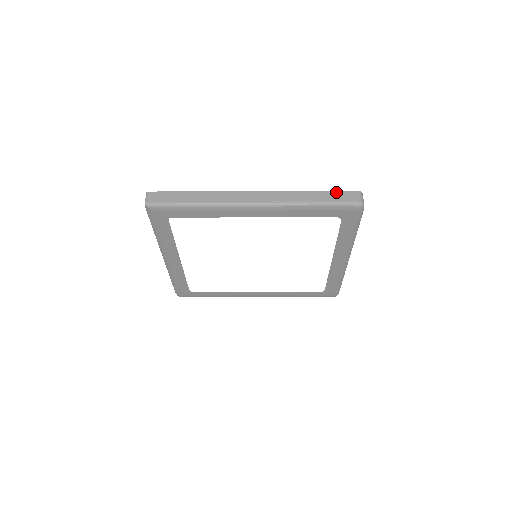
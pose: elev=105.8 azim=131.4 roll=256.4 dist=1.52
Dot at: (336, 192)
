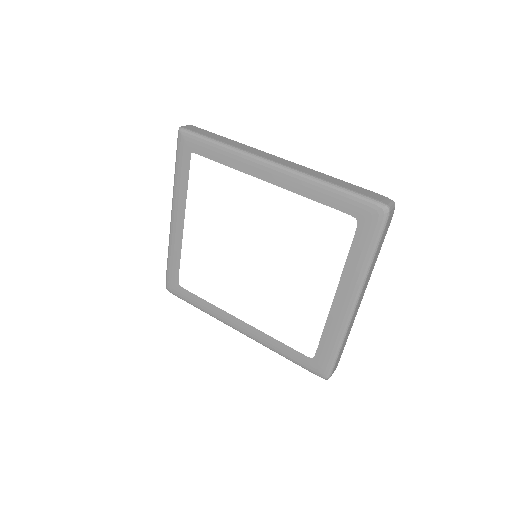
Dot at: (365, 189)
